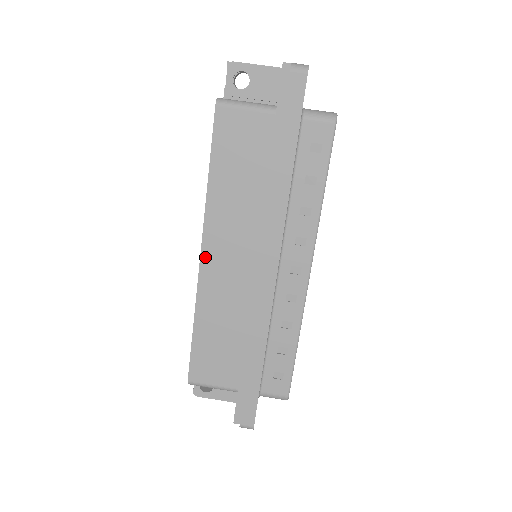
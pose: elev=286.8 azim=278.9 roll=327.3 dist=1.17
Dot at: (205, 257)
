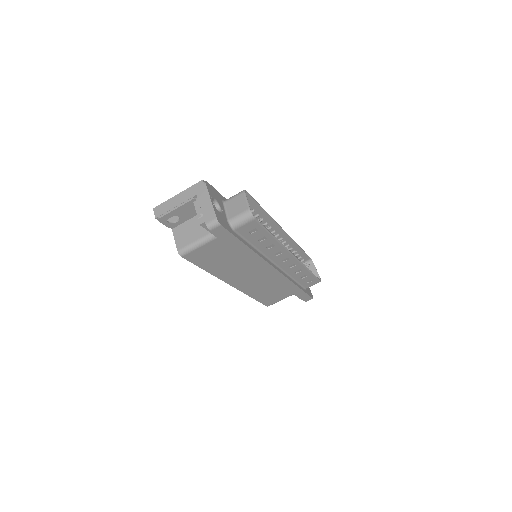
Dot at: (235, 285)
